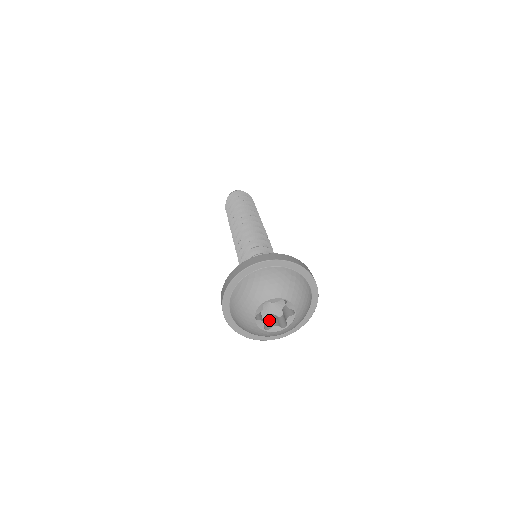
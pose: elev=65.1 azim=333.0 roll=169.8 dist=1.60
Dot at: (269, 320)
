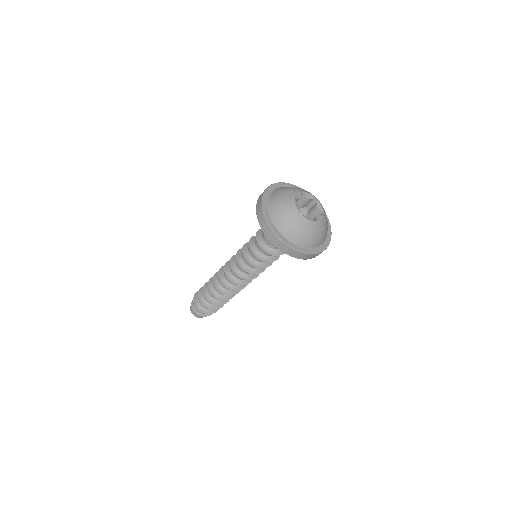
Dot at: occluded
